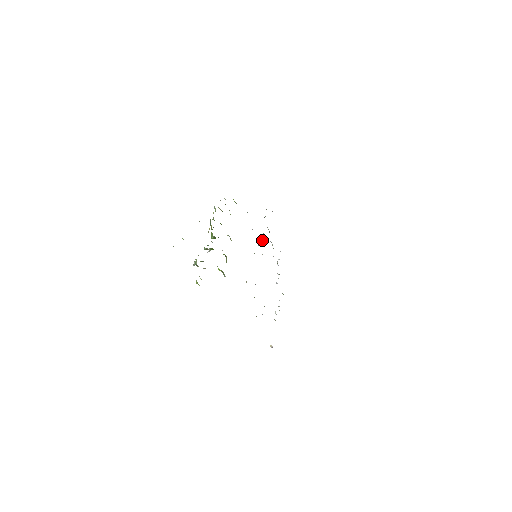
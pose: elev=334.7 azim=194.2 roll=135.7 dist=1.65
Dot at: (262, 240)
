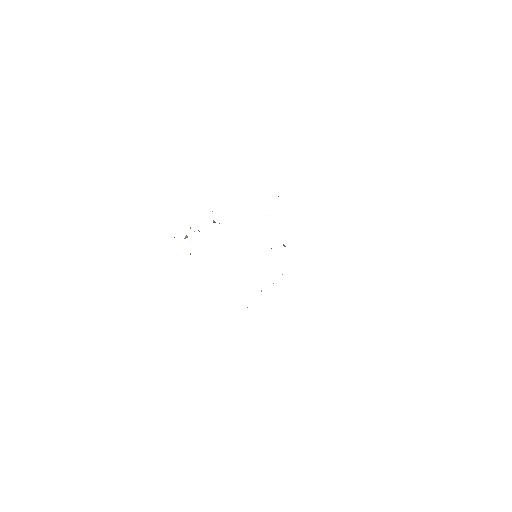
Dot at: (283, 244)
